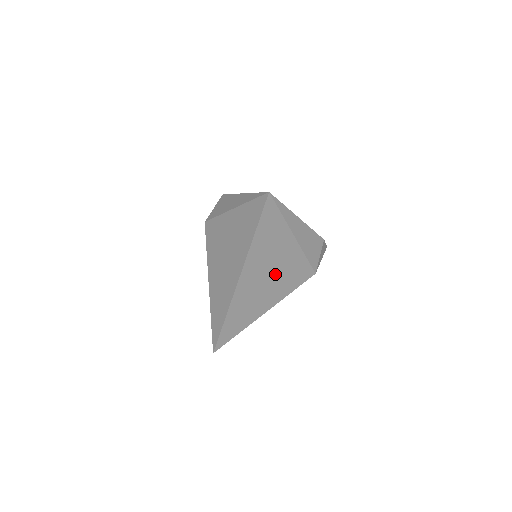
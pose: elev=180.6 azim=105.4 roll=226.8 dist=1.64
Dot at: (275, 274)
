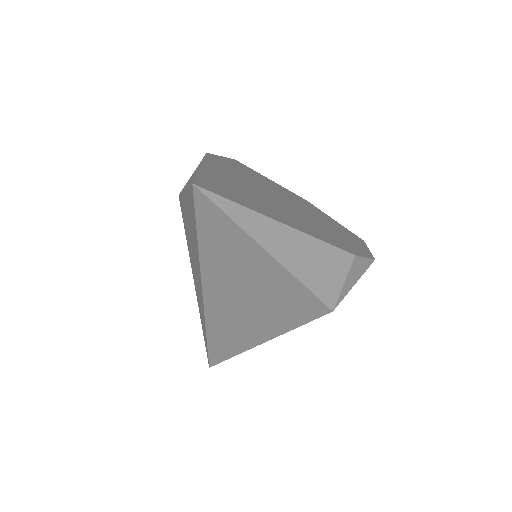
Dot at: (260, 302)
